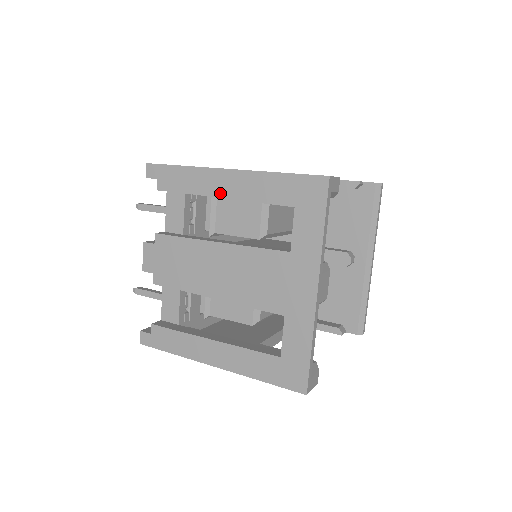
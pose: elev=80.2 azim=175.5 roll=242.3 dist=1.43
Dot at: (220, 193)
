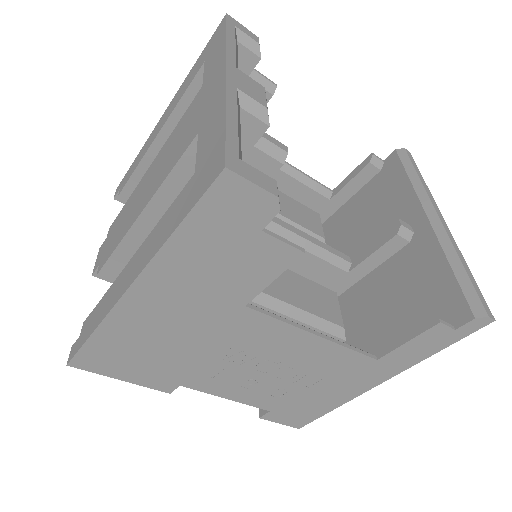
Dot at: (156, 134)
